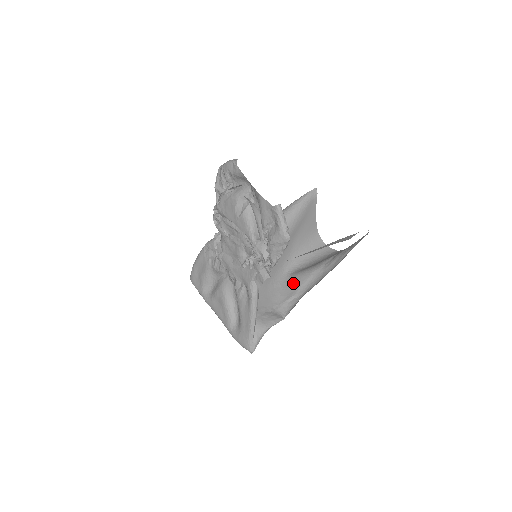
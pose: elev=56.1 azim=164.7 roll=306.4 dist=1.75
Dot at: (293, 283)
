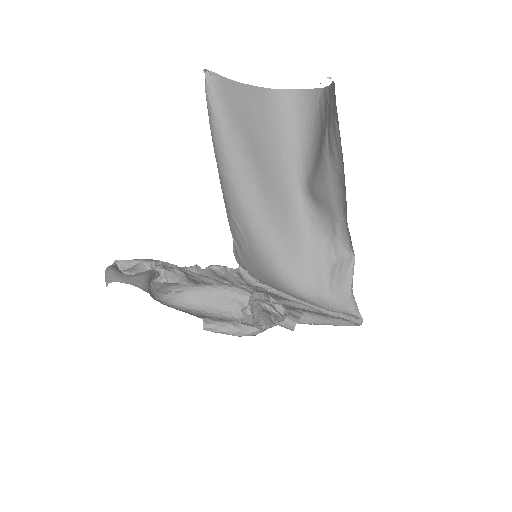
Dot at: (321, 204)
